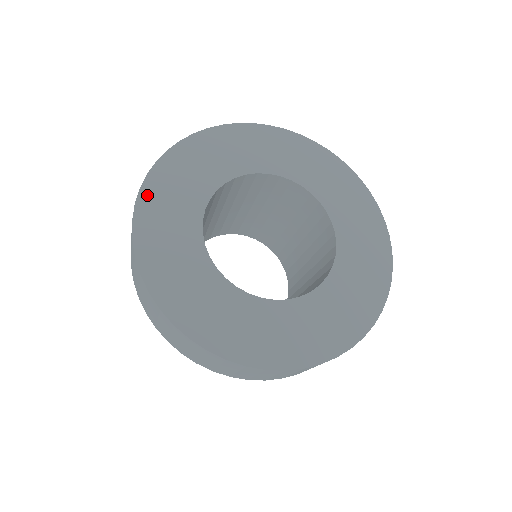
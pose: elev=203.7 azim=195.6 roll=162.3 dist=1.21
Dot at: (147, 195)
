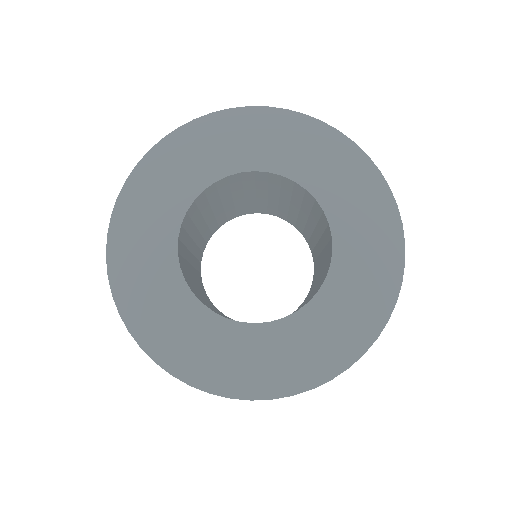
Dot at: (177, 138)
